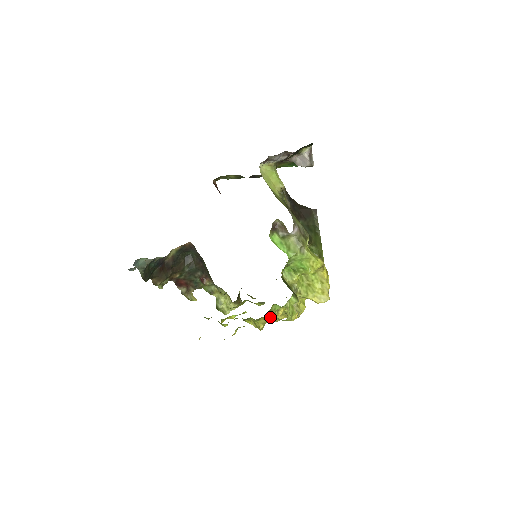
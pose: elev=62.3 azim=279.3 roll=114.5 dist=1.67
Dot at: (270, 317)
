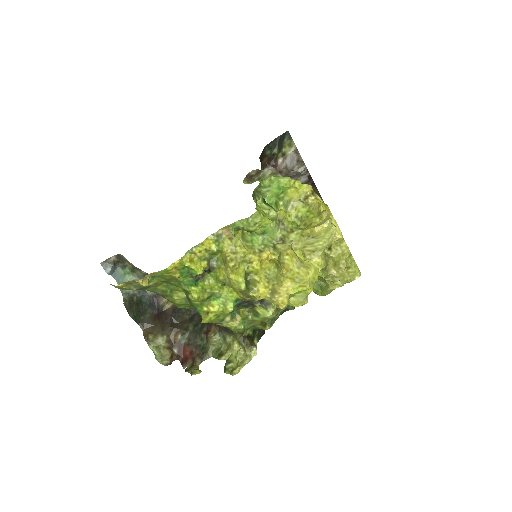
Dot at: (242, 245)
